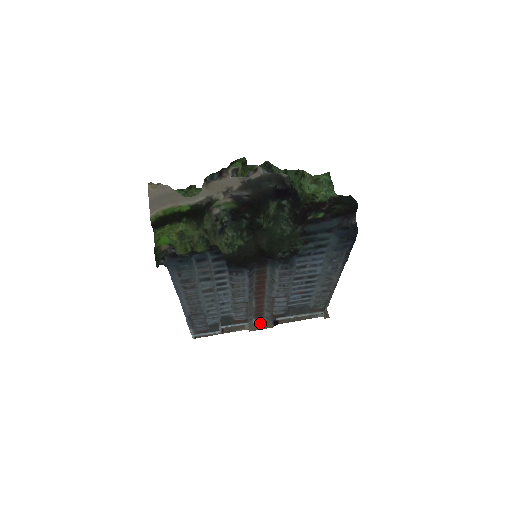
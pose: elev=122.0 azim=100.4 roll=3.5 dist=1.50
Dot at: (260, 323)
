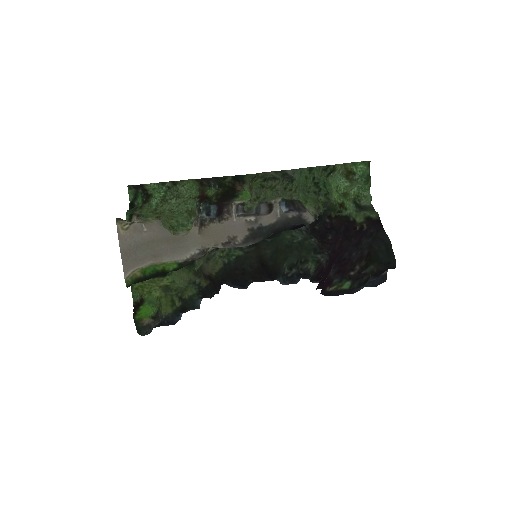
Dot at: occluded
